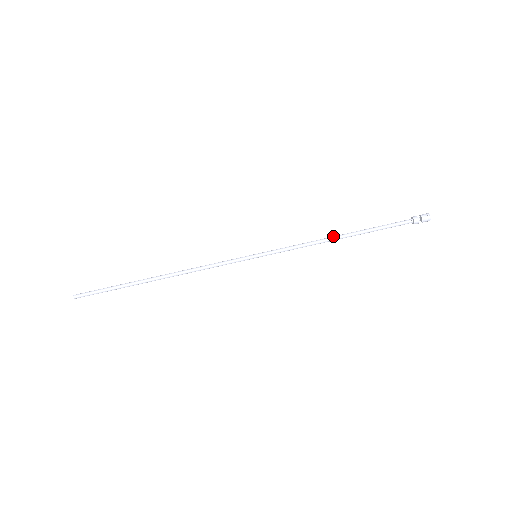
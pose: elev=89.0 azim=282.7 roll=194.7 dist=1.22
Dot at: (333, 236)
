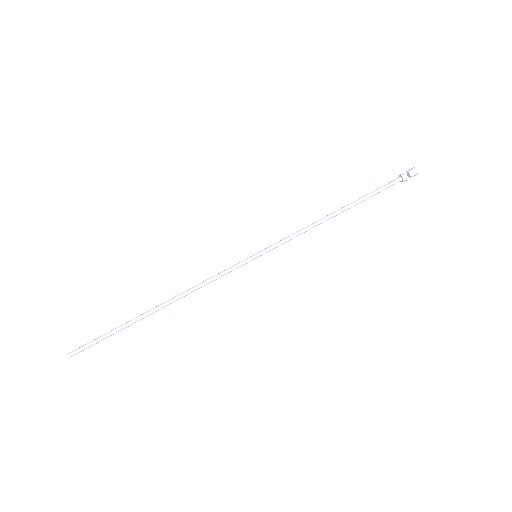
Dot at: occluded
